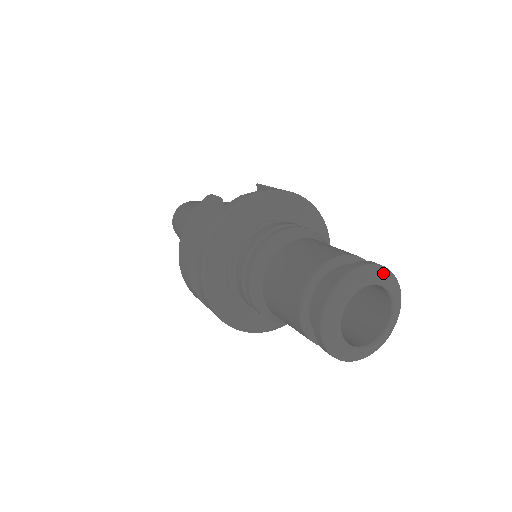
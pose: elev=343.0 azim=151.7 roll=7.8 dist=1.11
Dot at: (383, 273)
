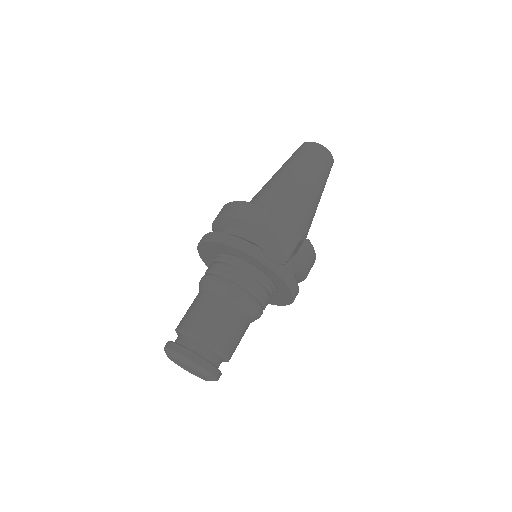
Dot at: (208, 375)
